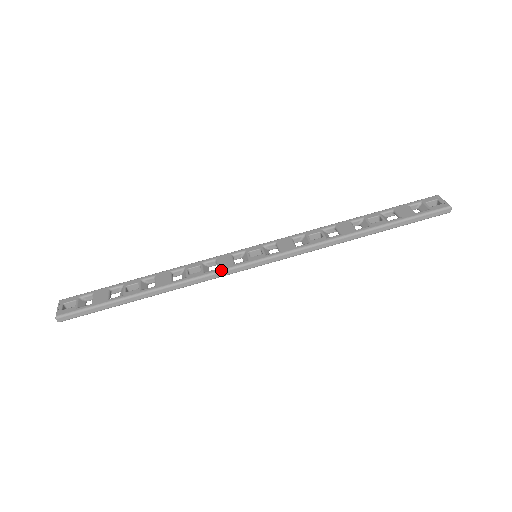
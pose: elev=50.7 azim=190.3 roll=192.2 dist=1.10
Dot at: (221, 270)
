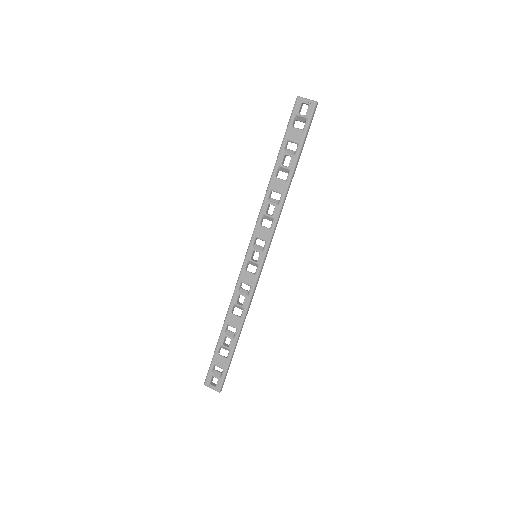
Dot at: (254, 286)
